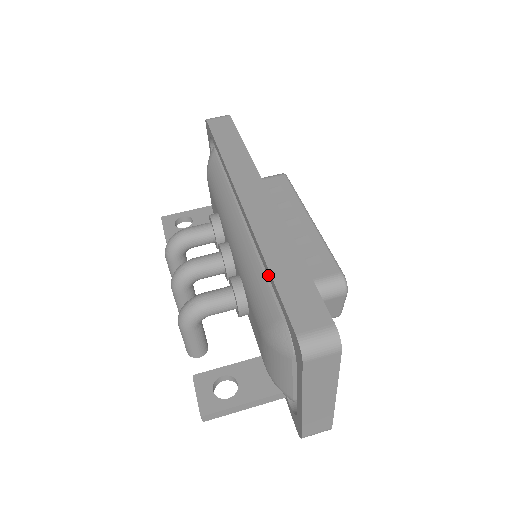
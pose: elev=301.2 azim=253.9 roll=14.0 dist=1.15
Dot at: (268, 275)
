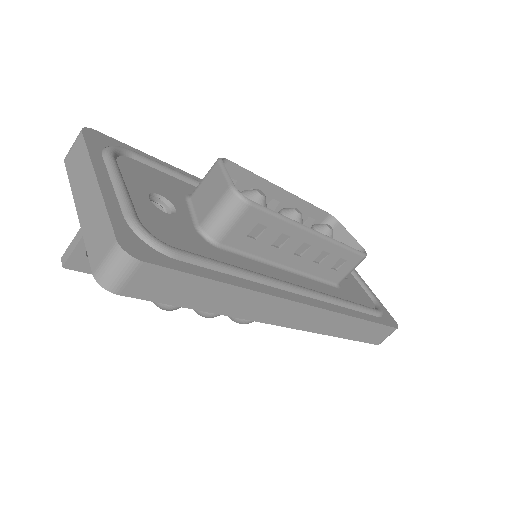
Dot at: occluded
